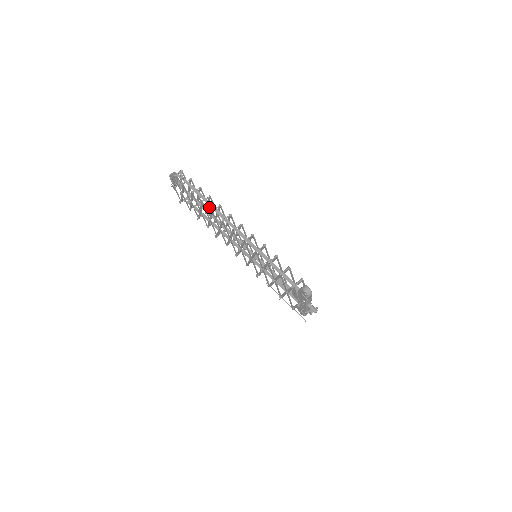
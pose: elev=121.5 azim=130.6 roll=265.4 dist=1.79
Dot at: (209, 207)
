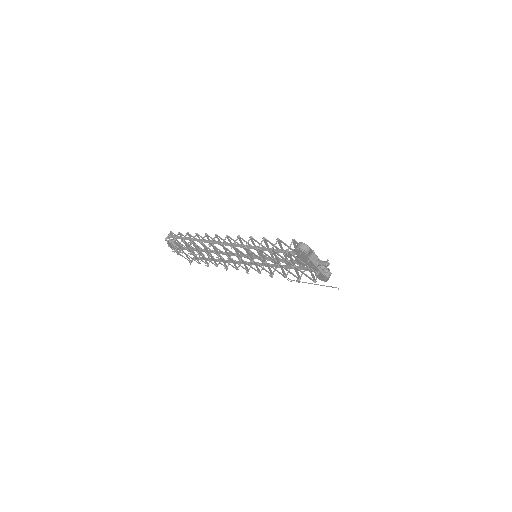
Dot at: occluded
